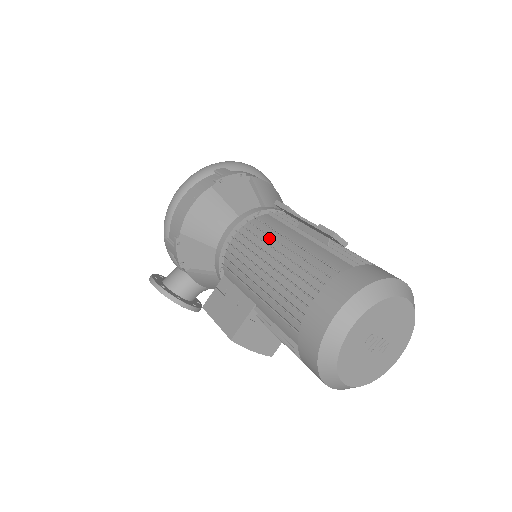
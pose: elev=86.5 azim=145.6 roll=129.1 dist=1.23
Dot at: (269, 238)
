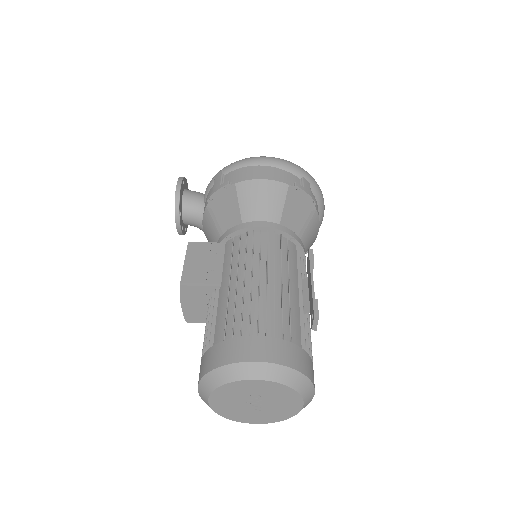
Dot at: (280, 263)
